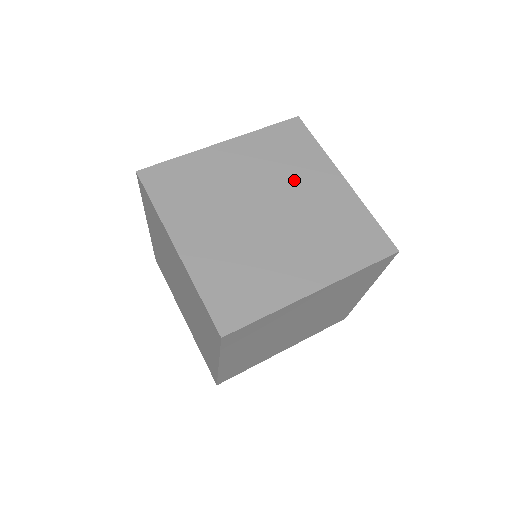
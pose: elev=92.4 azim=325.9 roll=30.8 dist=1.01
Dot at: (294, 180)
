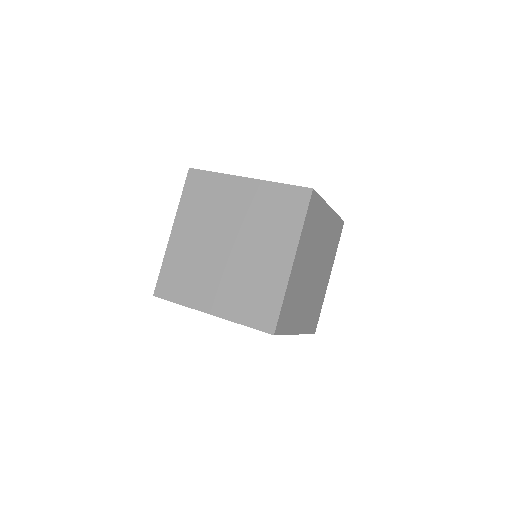
Dot at: (224, 210)
